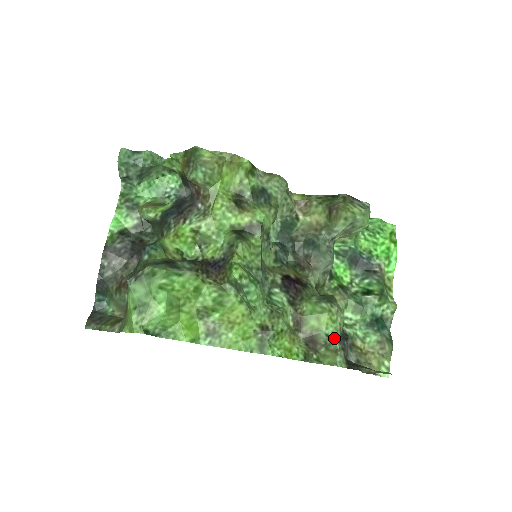
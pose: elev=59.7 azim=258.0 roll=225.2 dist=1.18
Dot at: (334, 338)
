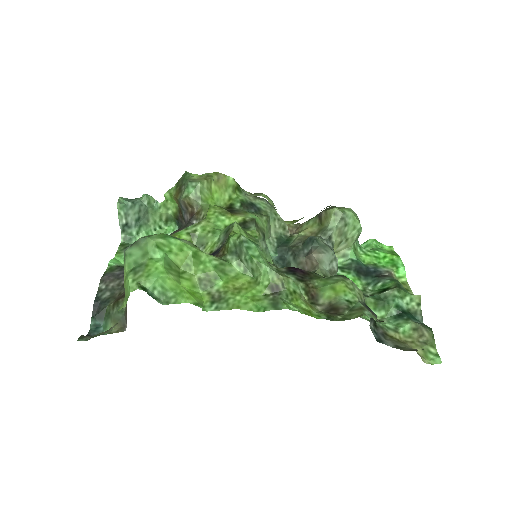
Dot at: (356, 303)
